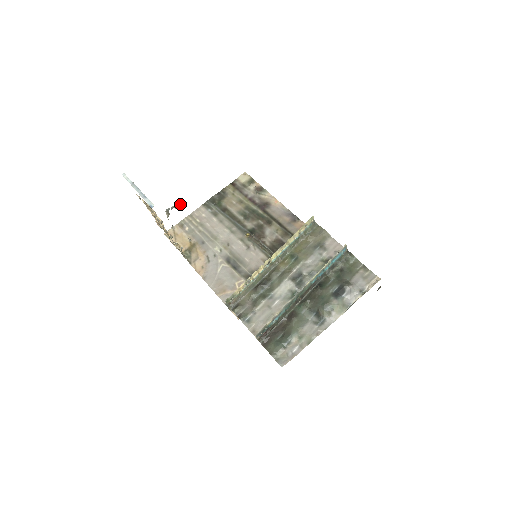
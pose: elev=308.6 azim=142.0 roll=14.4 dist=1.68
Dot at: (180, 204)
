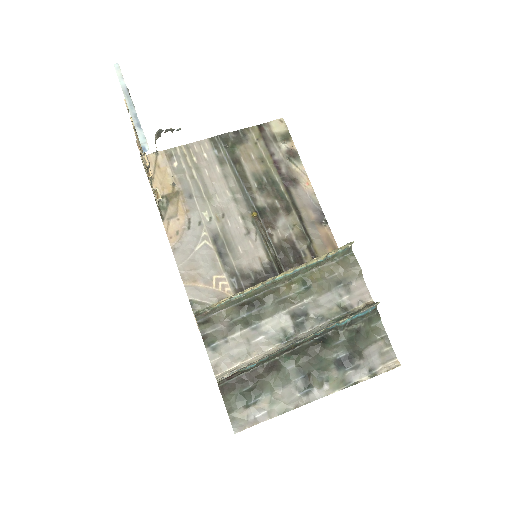
Dot at: (180, 129)
